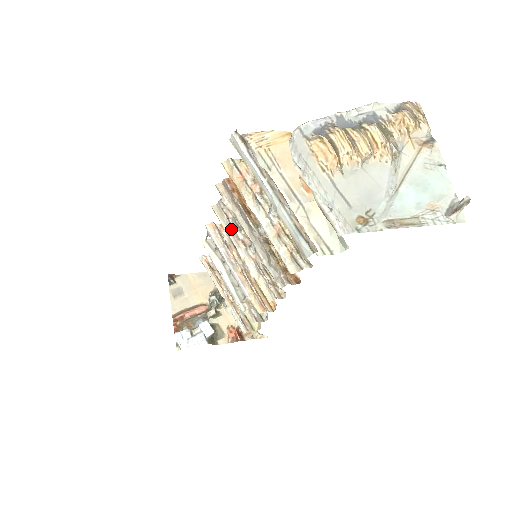
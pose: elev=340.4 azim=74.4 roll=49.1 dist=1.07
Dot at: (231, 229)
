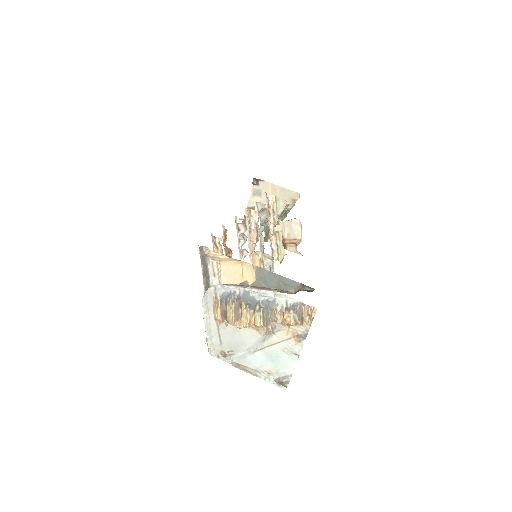
Dot at: (239, 239)
